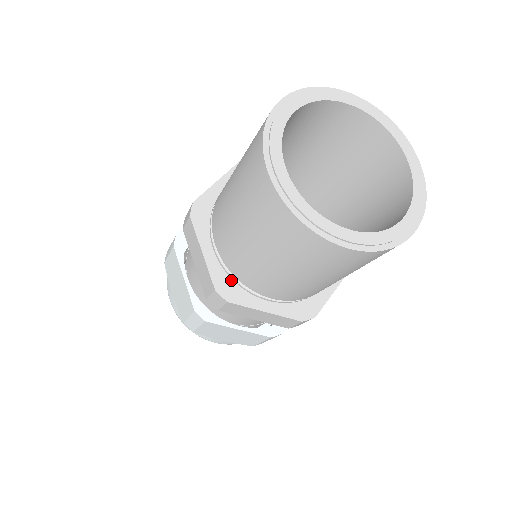
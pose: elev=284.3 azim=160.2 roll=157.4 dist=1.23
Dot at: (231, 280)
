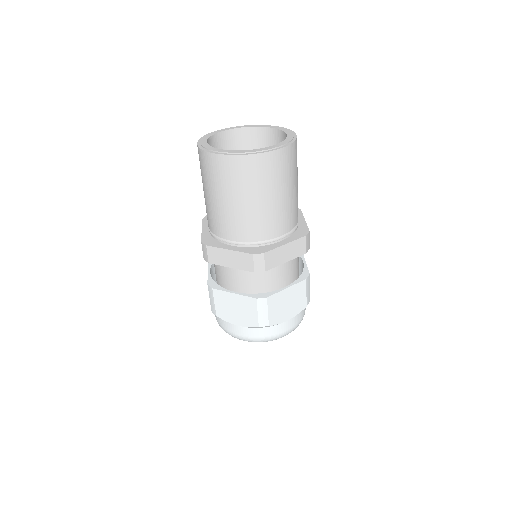
Dot at: (255, 247)
